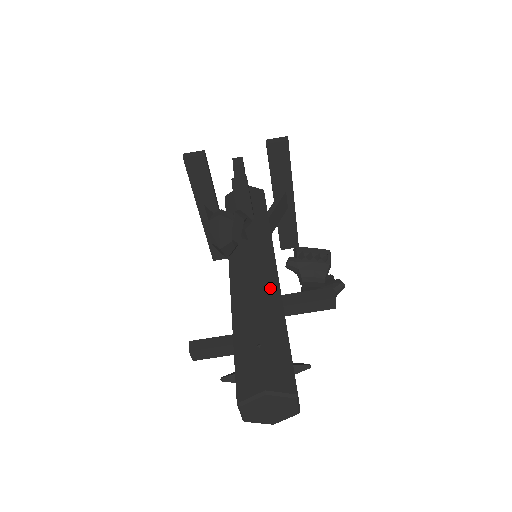
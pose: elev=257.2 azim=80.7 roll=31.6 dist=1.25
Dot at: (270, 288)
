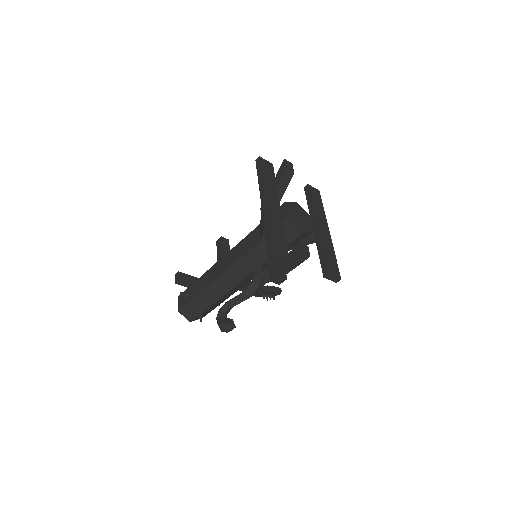
Dot at: occluded
